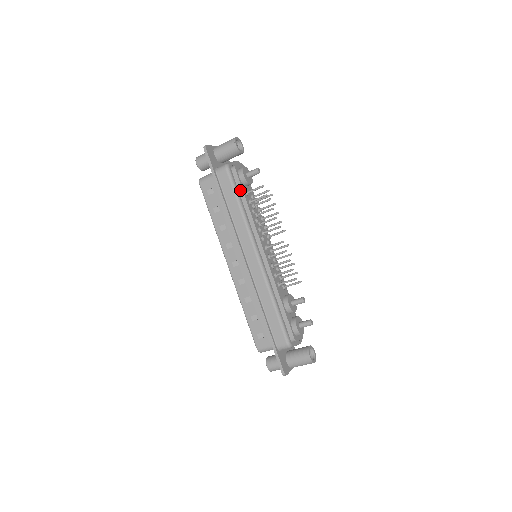
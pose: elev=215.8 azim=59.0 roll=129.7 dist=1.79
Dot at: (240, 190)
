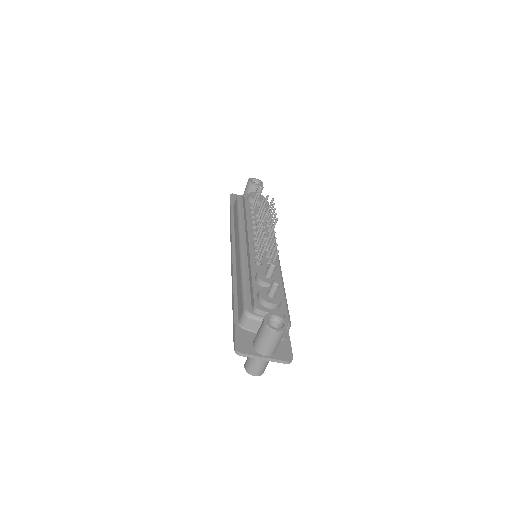
Dot at: (244, 206)
